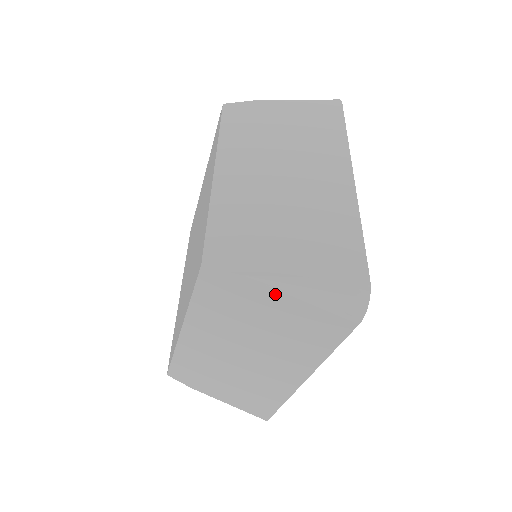
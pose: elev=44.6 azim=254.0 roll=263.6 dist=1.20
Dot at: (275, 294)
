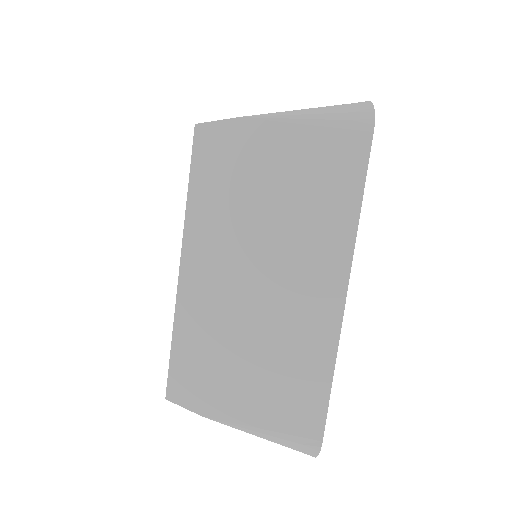
Dot at: occluded
